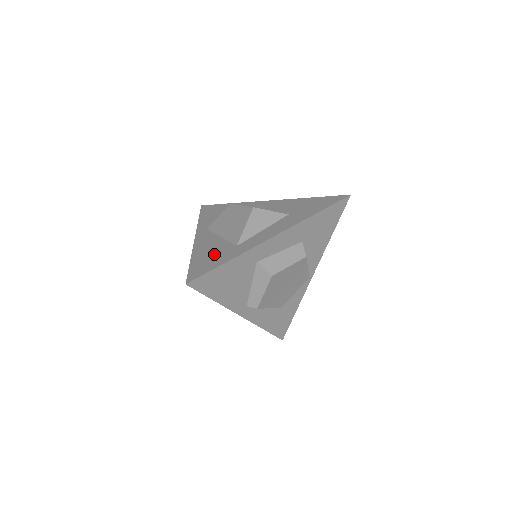
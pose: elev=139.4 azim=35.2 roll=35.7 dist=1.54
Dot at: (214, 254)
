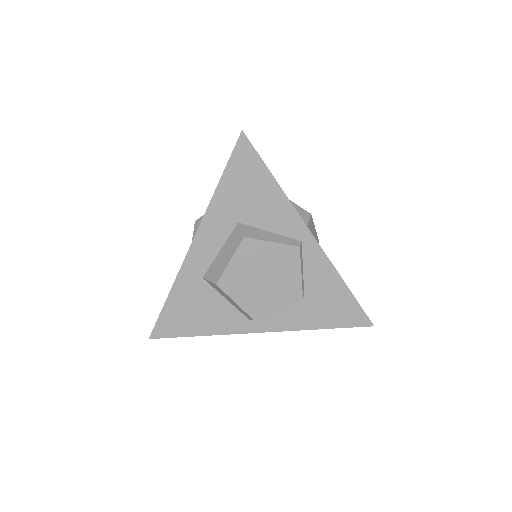
Dot at: occluded
